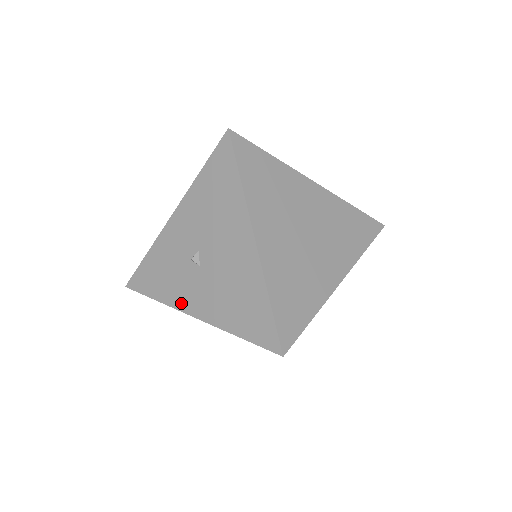
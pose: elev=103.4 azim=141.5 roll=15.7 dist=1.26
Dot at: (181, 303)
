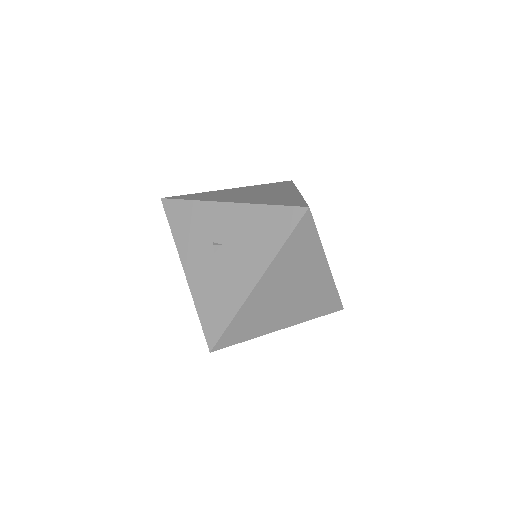
Dot at: (185, 255)
